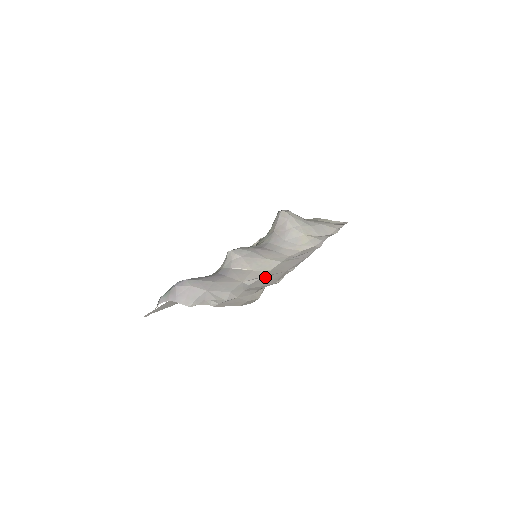
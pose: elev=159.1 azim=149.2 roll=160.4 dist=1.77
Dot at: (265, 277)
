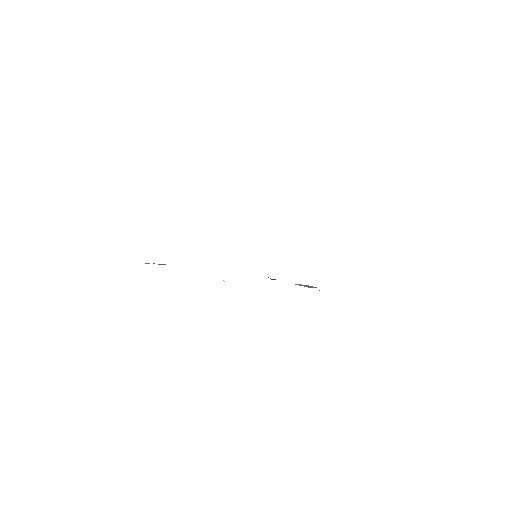
Dot at: occluded
